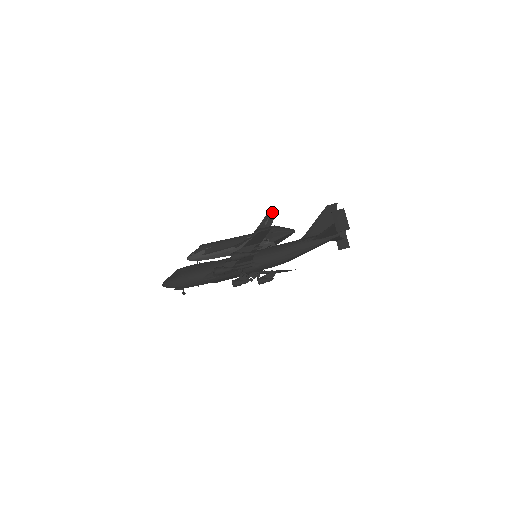
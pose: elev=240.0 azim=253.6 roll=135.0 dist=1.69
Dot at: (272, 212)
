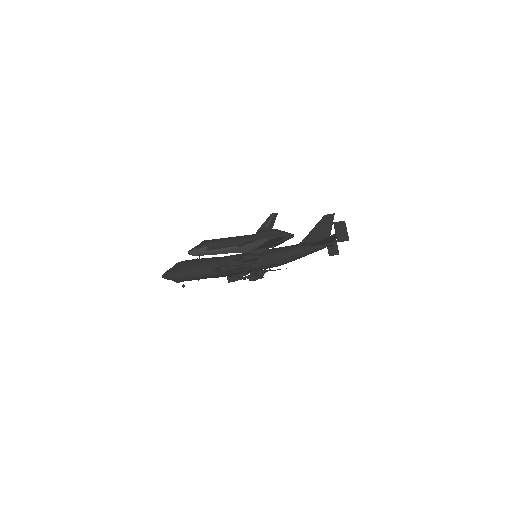
Dot at: (273, 216)
